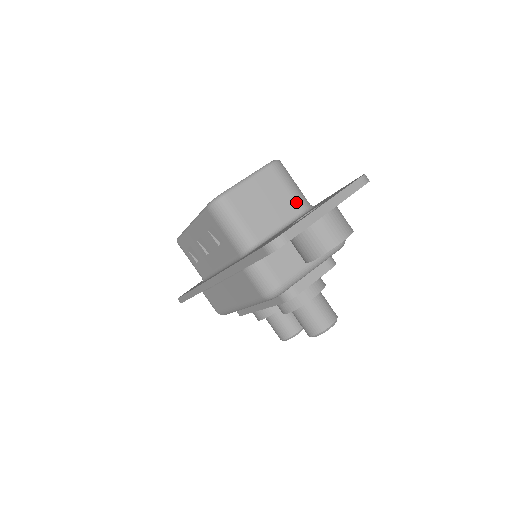
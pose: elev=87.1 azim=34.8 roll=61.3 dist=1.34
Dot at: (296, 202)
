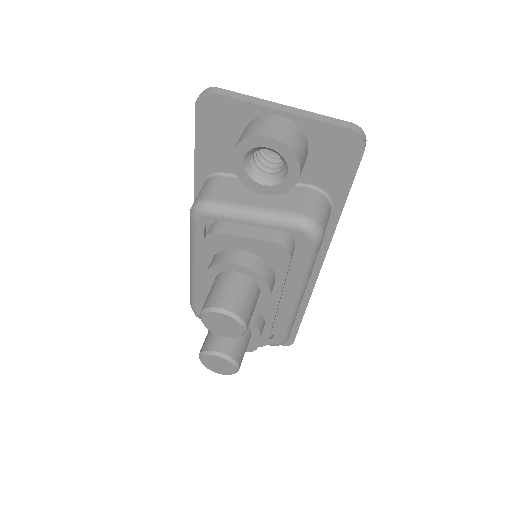
Dot at: occluded
